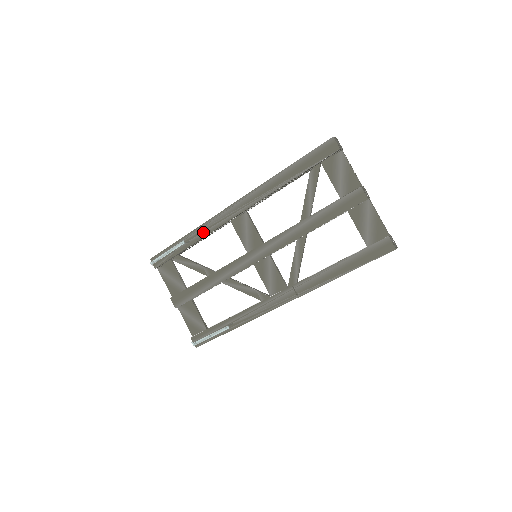
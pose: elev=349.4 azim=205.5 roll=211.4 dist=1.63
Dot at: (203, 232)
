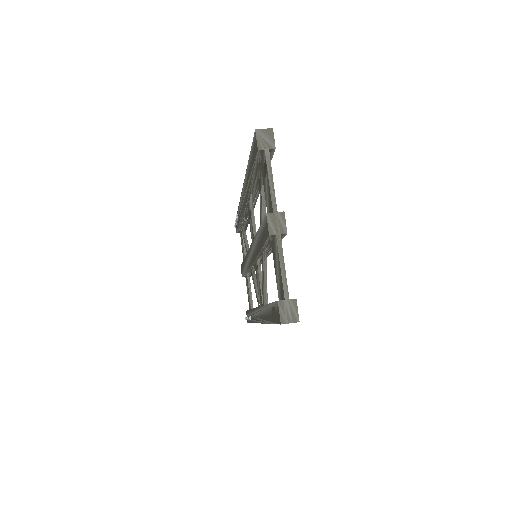
Dot at: (240, 211)
